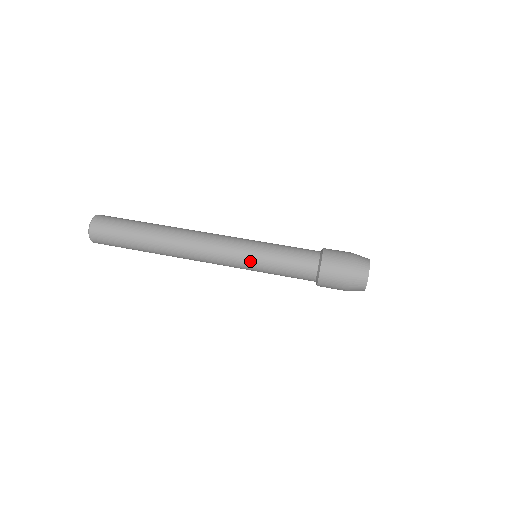
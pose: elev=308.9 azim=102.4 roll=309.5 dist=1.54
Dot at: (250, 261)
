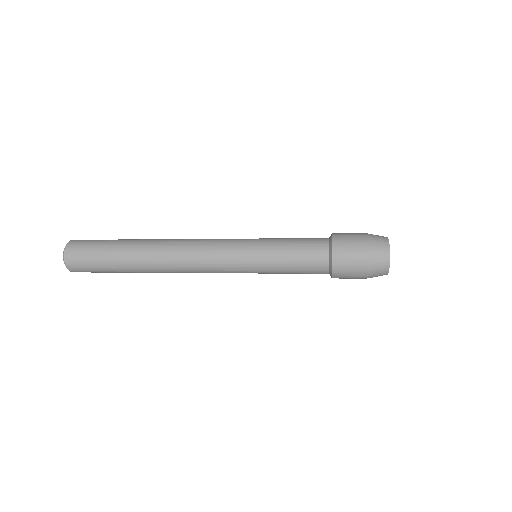
Dot at: (249, 259)
